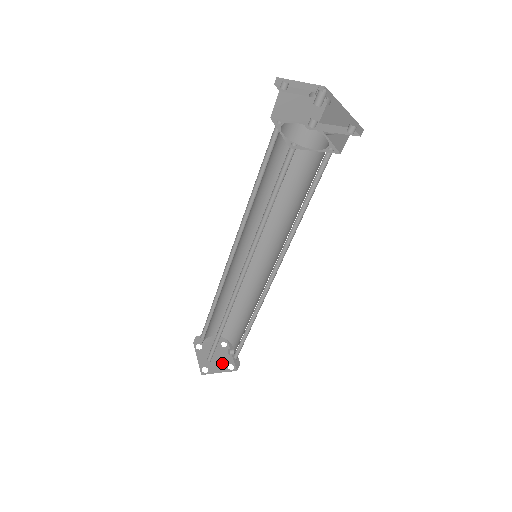
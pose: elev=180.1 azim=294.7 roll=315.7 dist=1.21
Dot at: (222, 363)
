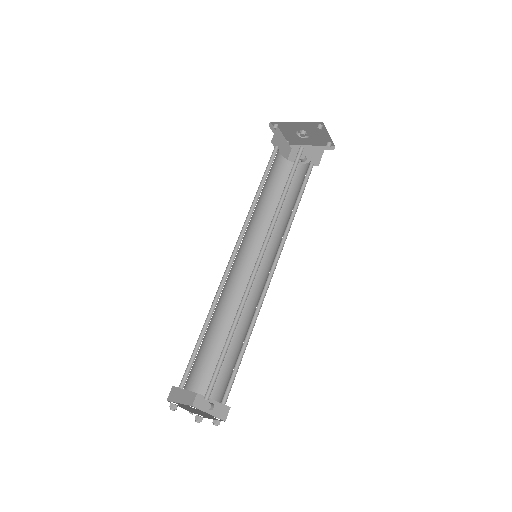
Dot at: (207, 415)
